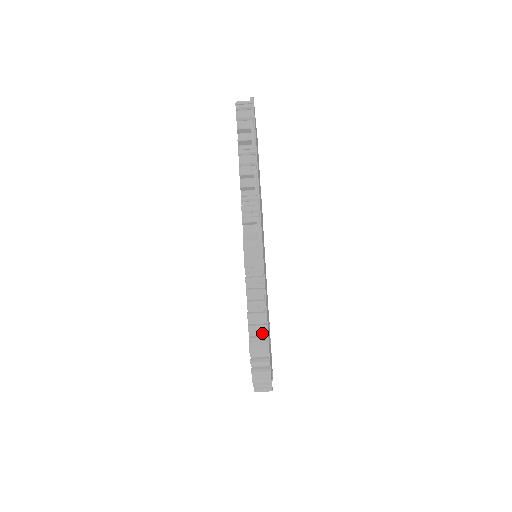
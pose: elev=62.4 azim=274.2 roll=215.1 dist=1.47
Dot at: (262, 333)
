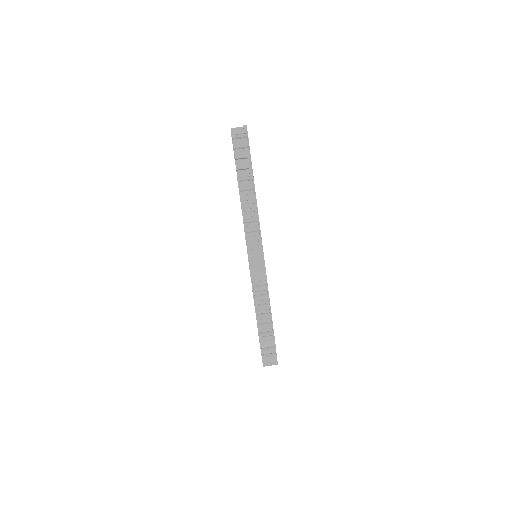
Dot at: (268, 328)
